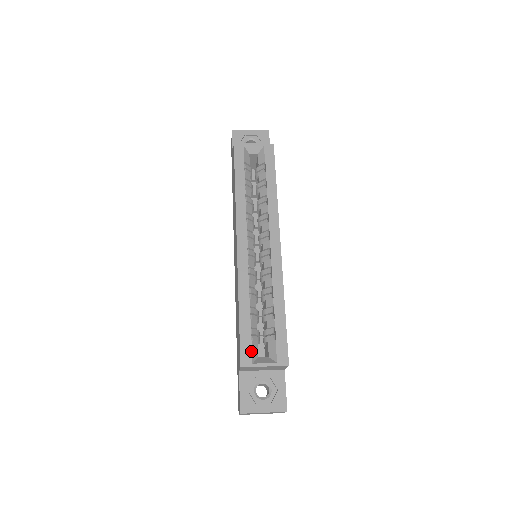
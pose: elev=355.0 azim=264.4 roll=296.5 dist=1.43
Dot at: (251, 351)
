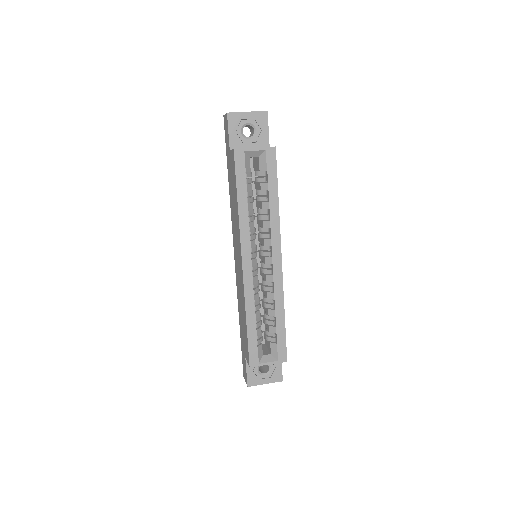
Dot at: (258, 355)
